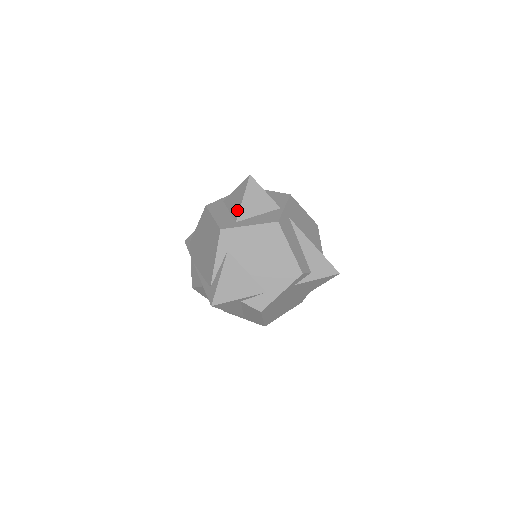
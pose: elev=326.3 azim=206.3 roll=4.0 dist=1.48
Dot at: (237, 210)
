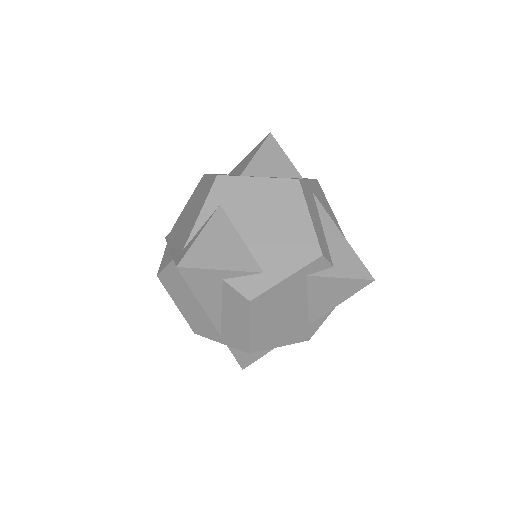
Dot at: (245, 166)
